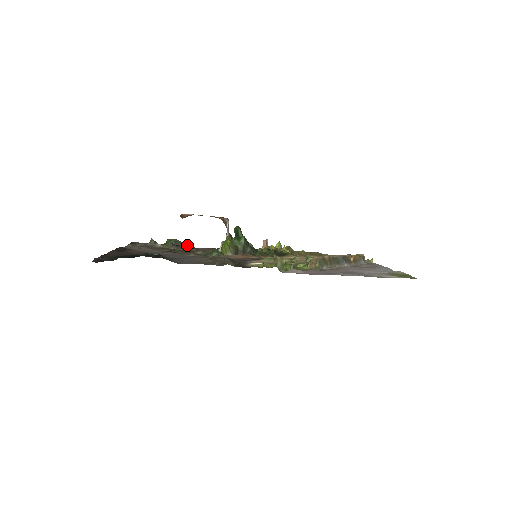
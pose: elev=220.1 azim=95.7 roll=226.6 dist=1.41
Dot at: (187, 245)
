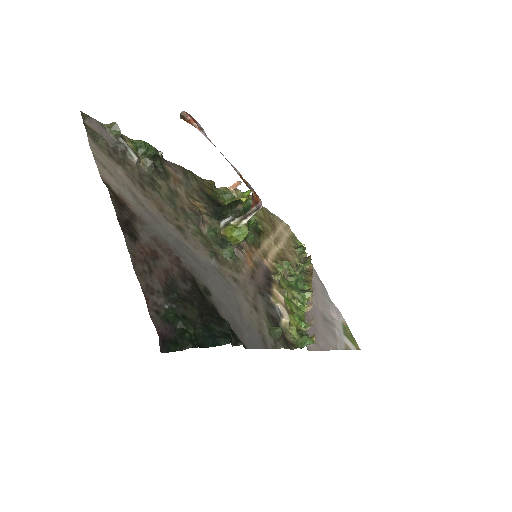
Dot at: occluded
